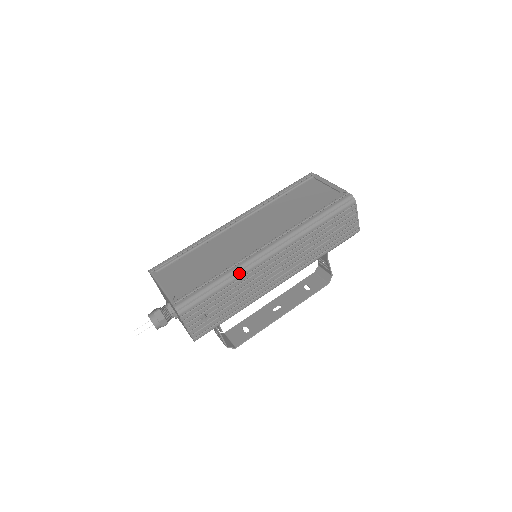
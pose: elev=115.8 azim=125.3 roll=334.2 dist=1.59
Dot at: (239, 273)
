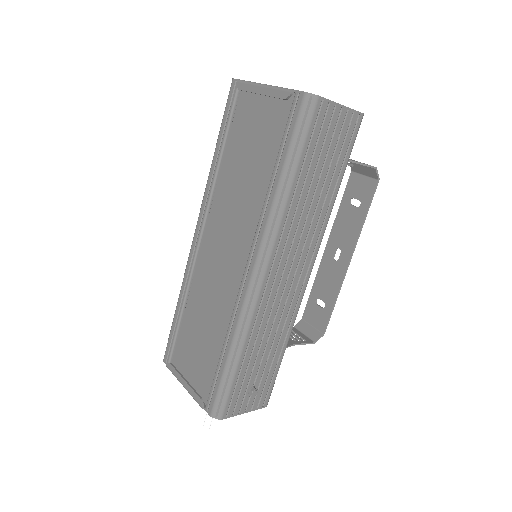
Dot at: (244, 330)
